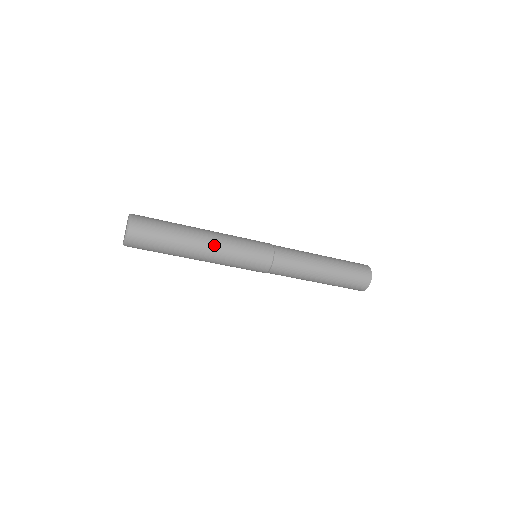
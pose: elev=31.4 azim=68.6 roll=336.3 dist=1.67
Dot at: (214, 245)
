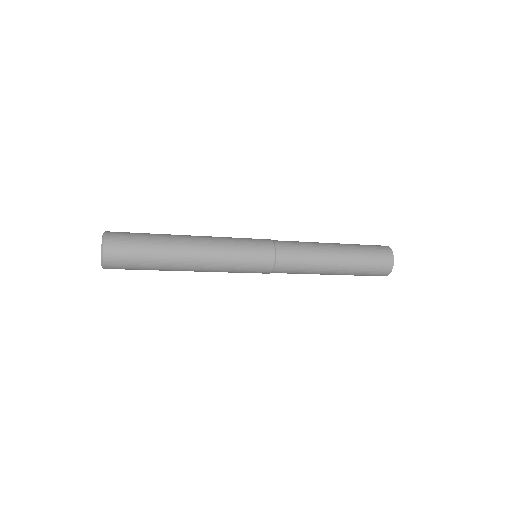
Dot at: (203, 267)
